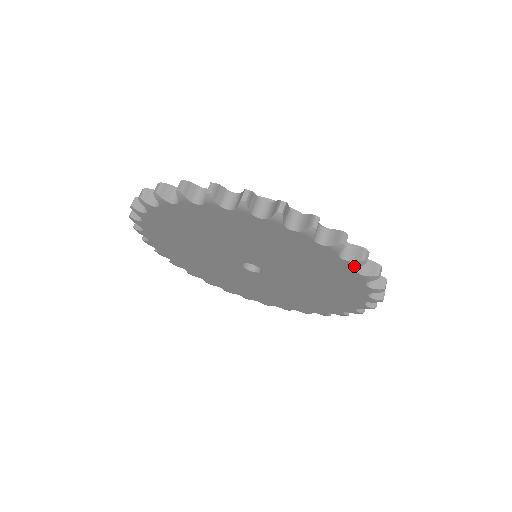
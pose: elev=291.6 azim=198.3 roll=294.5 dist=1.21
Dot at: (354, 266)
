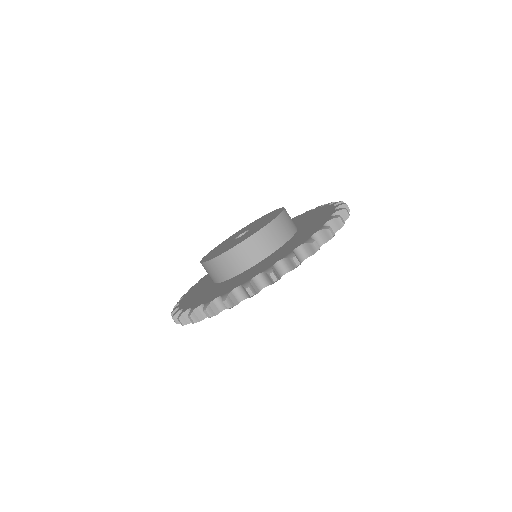
Dot at: occluded
